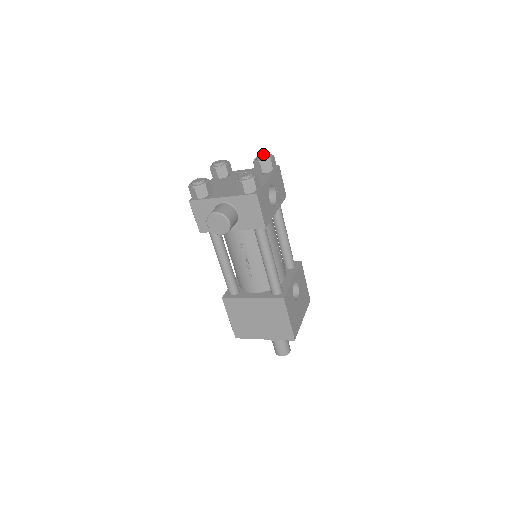
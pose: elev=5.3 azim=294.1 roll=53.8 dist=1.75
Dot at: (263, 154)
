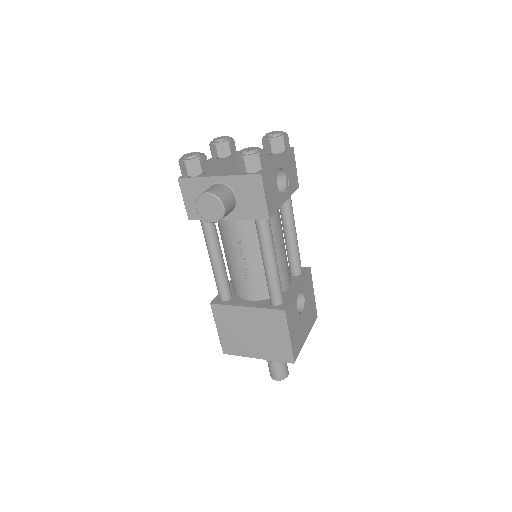
Dot at: (275, 131)
